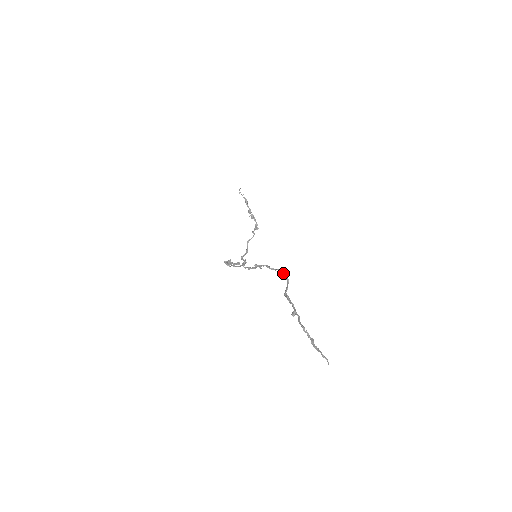
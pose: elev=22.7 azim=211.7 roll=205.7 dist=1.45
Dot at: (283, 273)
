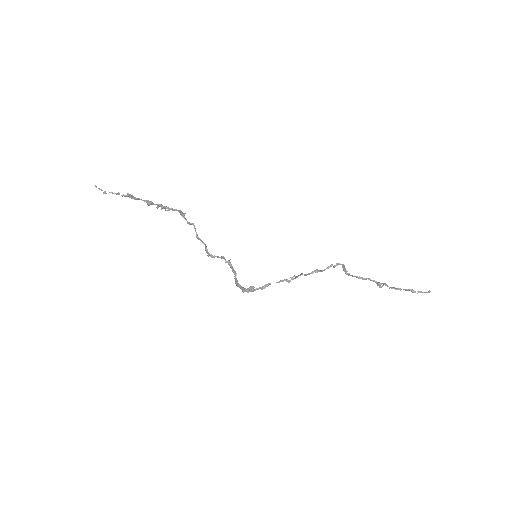
Dot at: (337, 265)
